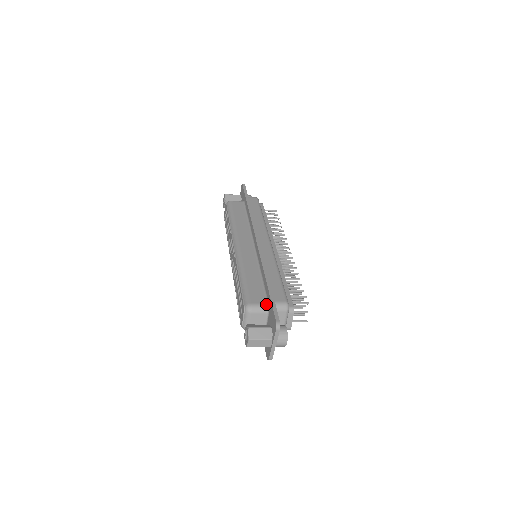
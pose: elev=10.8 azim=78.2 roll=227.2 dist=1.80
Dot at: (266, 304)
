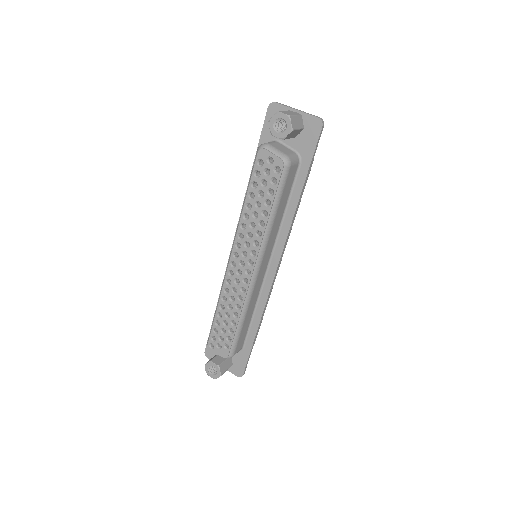
Dot at: (242, 349)
